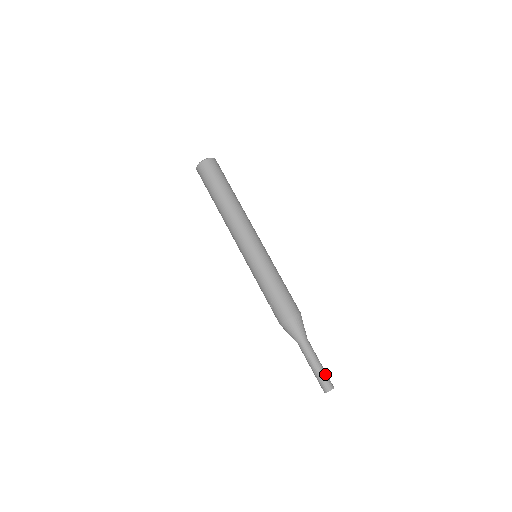
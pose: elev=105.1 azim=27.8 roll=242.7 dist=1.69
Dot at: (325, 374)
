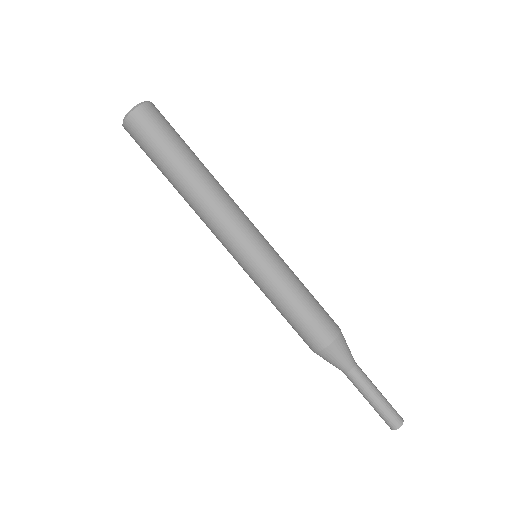
Dot at: (386, 411)
